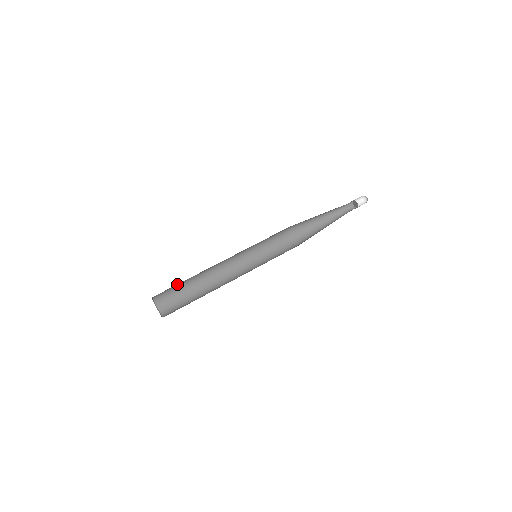
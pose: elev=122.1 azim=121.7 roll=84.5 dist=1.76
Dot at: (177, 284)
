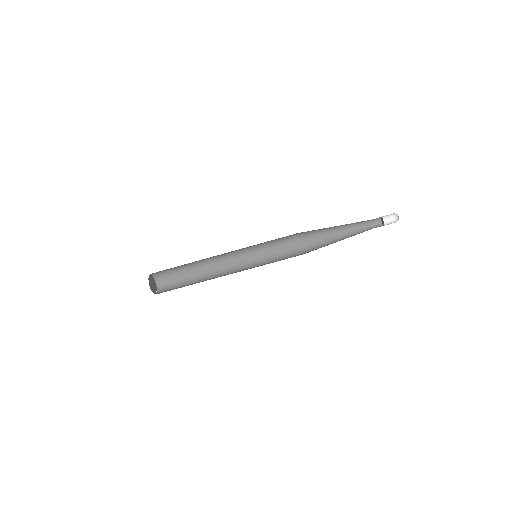
Dot at: occluded
